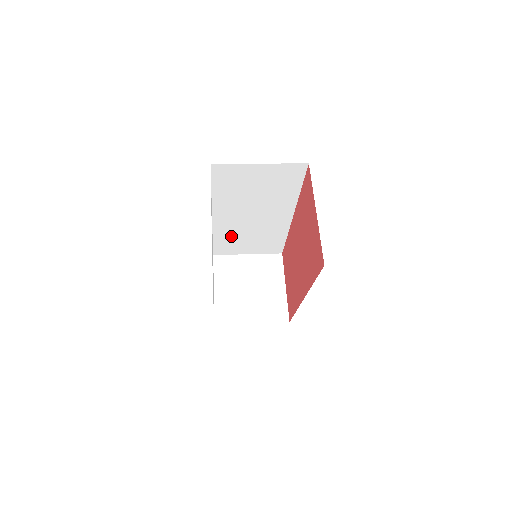
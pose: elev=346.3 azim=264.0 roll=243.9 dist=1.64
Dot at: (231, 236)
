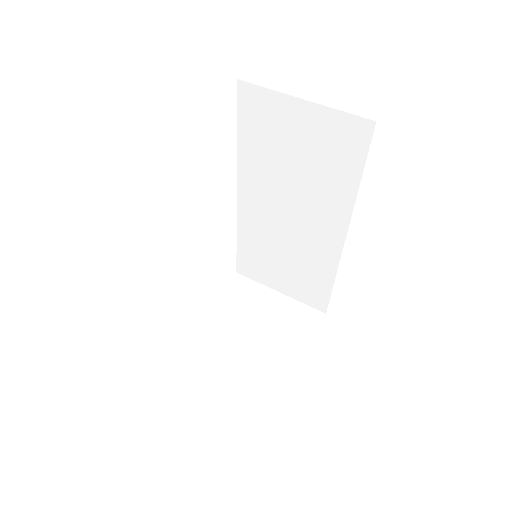
Dot at: (260, 245)
